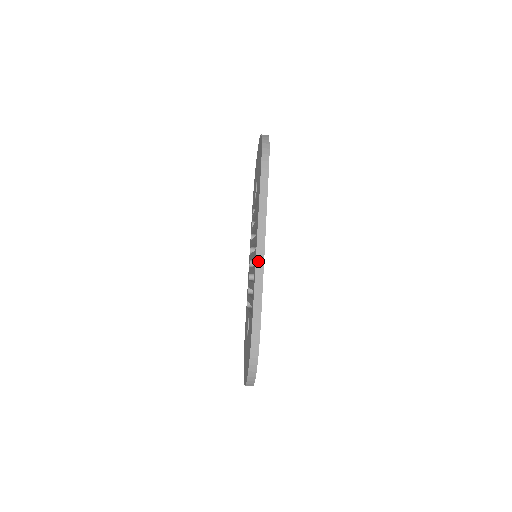
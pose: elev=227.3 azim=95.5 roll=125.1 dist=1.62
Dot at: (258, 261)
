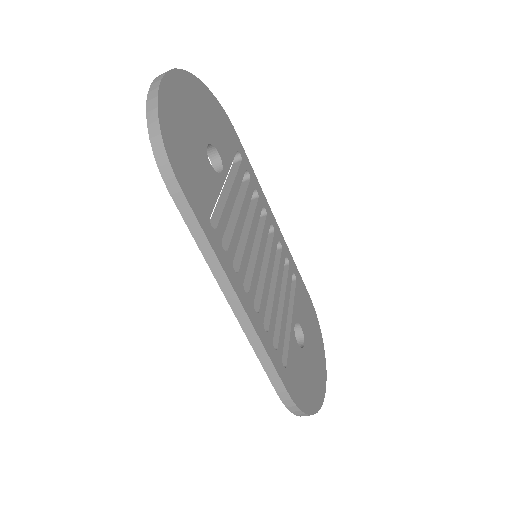
Dot at: (244, 326)
